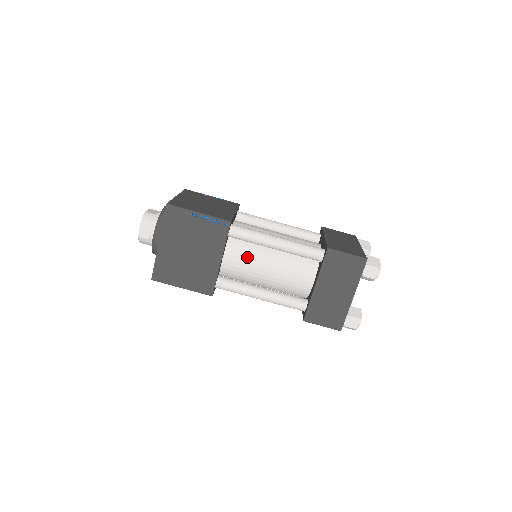
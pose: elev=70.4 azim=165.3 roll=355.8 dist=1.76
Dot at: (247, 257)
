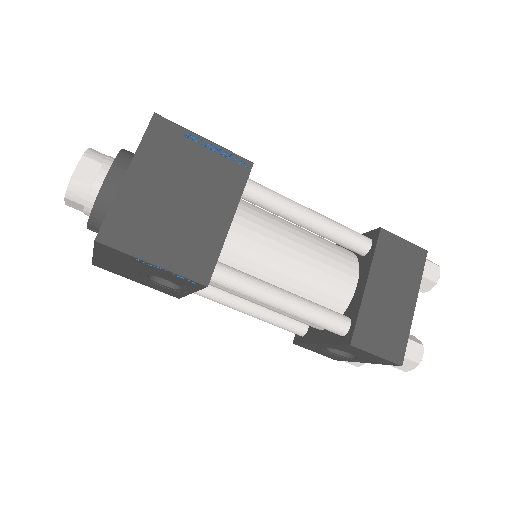
Dot at: (264, 233)
